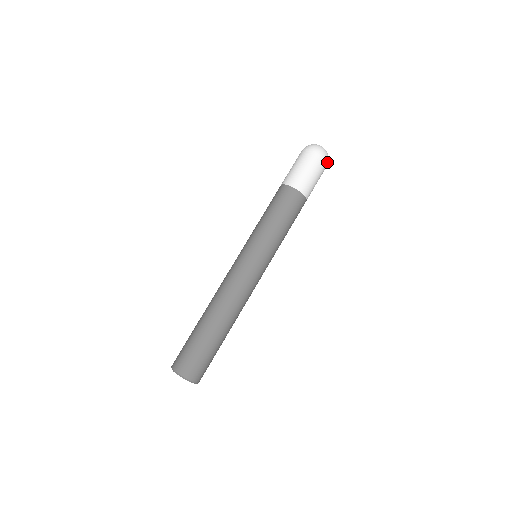
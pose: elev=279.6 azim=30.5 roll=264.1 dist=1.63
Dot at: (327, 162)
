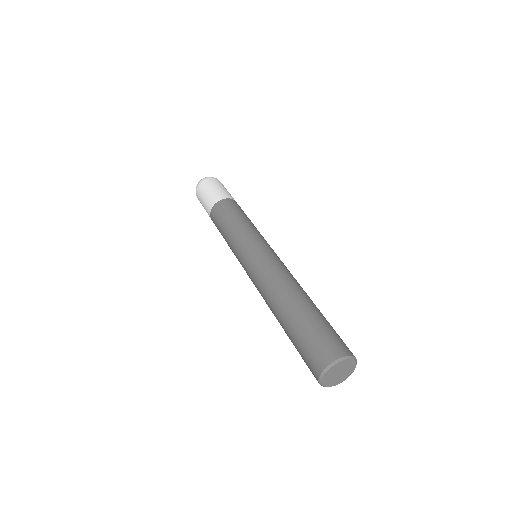
Dot at: occluded
